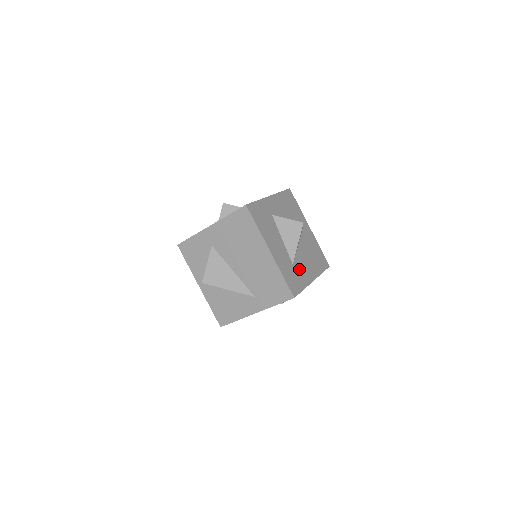
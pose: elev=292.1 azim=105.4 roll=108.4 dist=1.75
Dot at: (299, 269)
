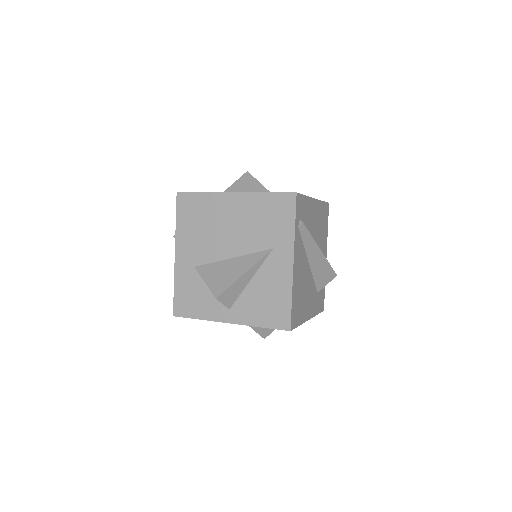
Dot at: occluded
